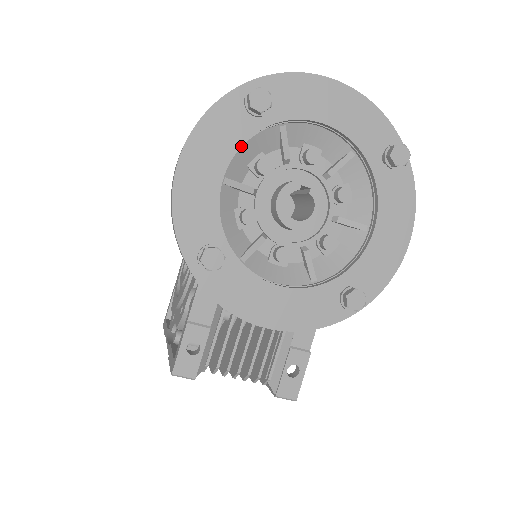
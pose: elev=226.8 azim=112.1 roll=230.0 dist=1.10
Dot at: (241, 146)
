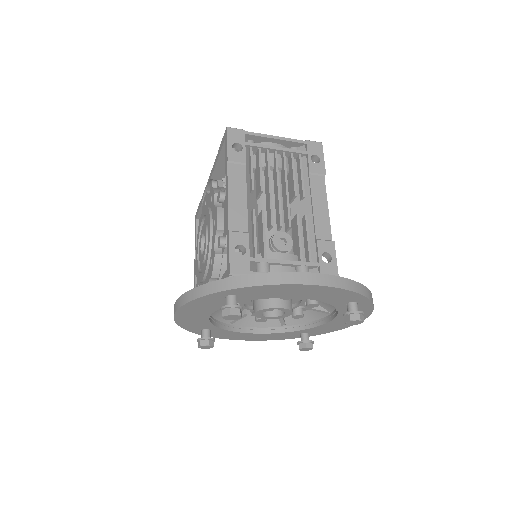
Dot at: occluded
